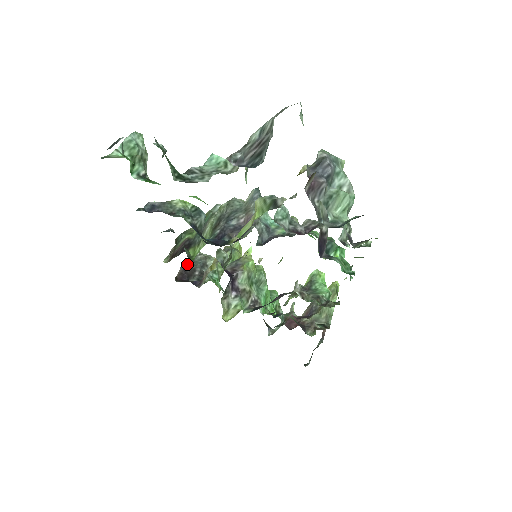
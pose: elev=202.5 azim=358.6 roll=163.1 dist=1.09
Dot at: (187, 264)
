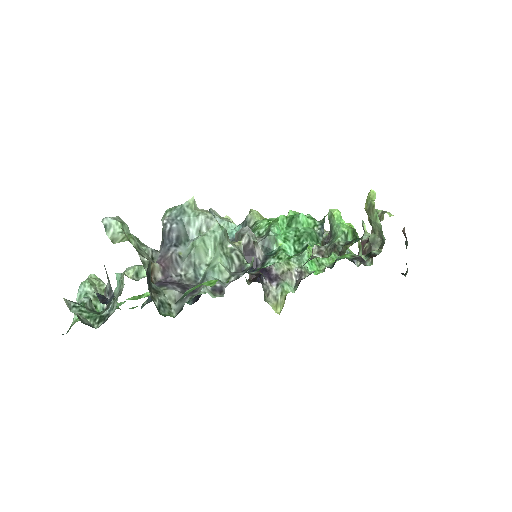
Dot at: occluded
